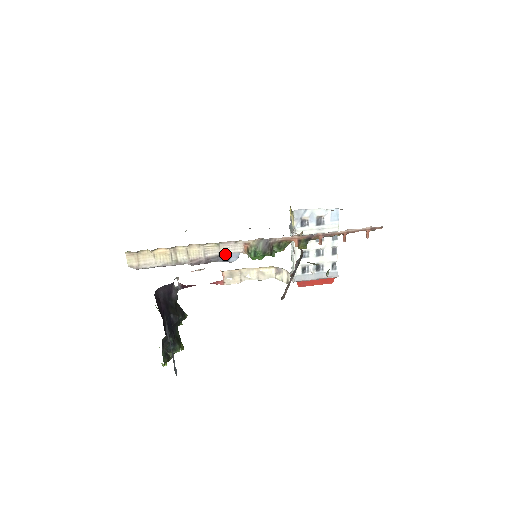
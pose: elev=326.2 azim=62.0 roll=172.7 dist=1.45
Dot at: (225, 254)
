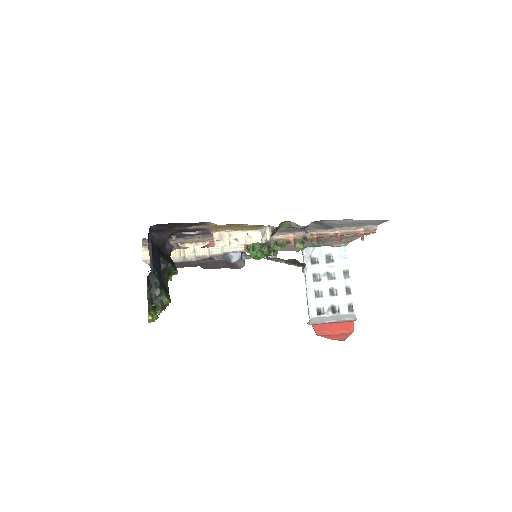
Dot at: (228, 253)
